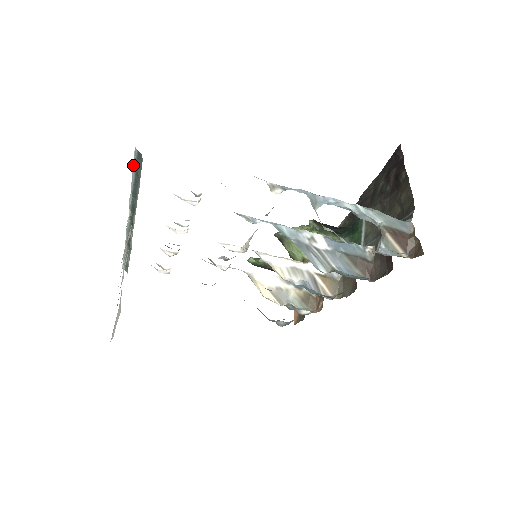
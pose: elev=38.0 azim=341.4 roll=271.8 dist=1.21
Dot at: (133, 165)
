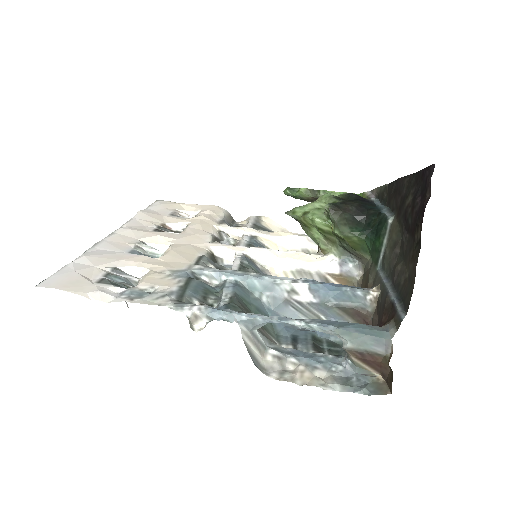
Dot at: occluded
